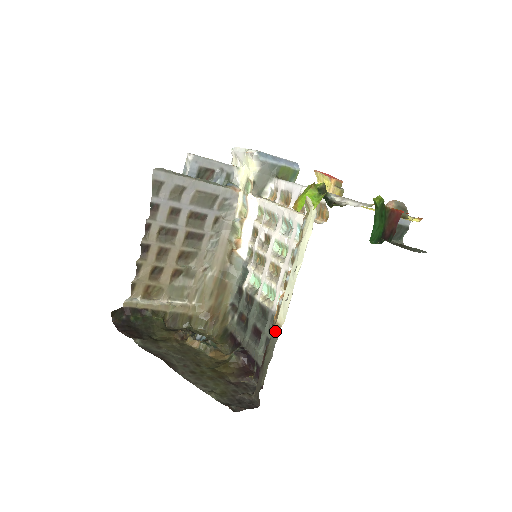
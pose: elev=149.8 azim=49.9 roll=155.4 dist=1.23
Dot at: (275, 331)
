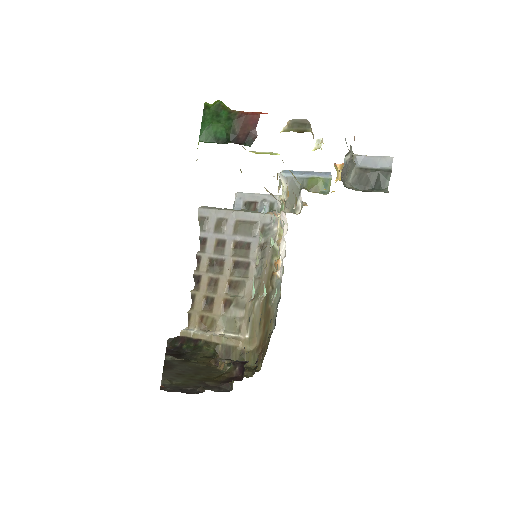
Dot at: occluded
